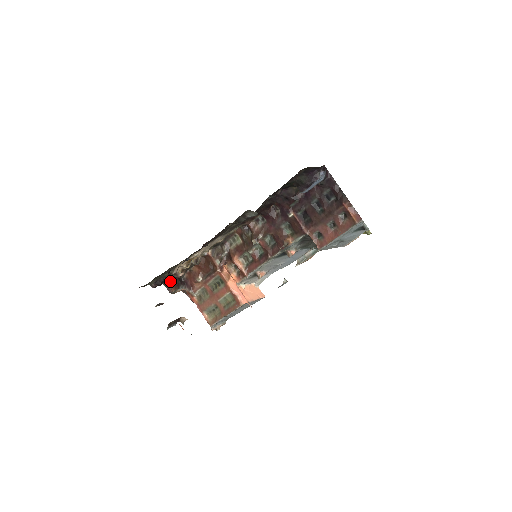
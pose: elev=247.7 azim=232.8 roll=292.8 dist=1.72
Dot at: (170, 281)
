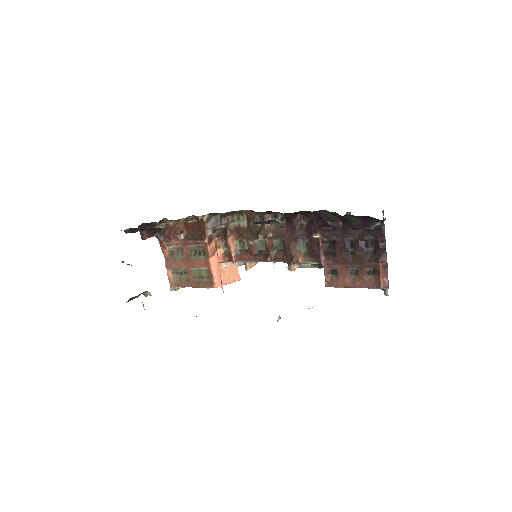
Dot at: (147, 226)
